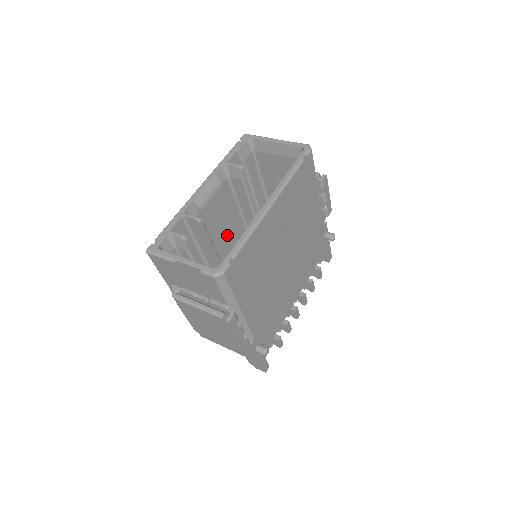
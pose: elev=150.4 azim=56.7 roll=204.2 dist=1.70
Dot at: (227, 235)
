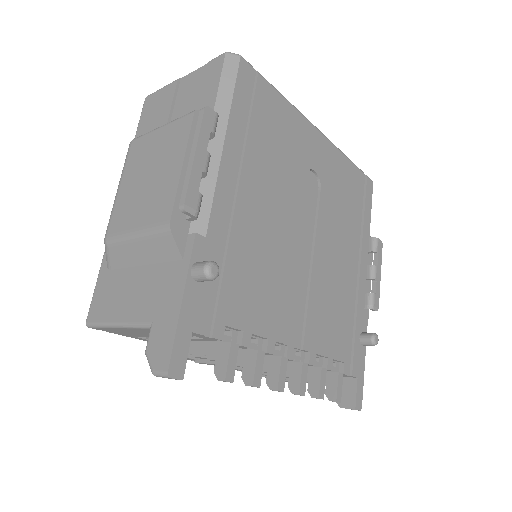
Dot at: occluded
